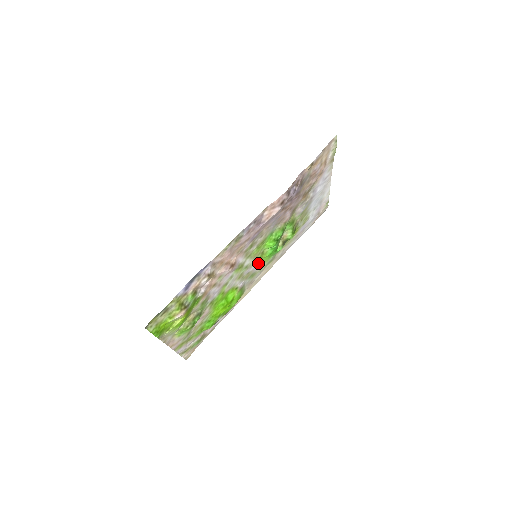
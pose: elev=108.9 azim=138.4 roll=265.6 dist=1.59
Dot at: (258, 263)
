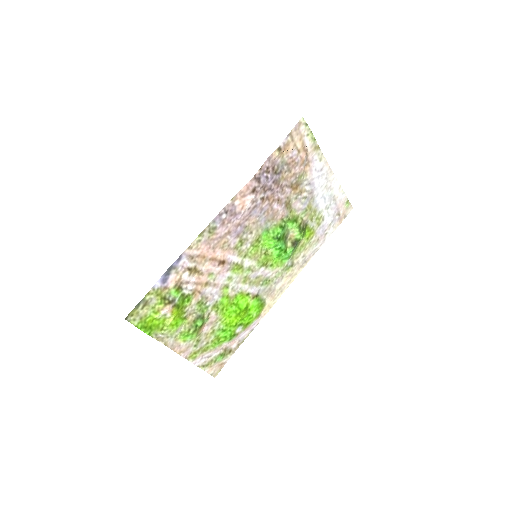
Dot at: (267, 266)
